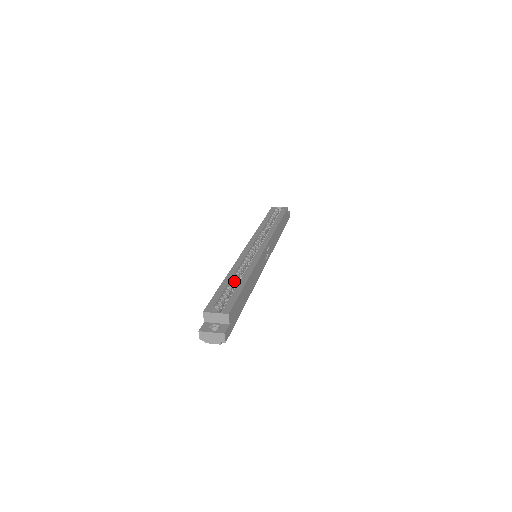
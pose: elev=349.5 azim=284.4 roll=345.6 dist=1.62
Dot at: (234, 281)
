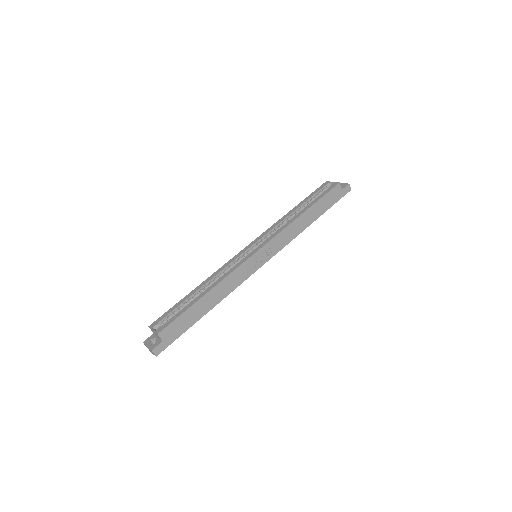
Dot at: (200, 293)
